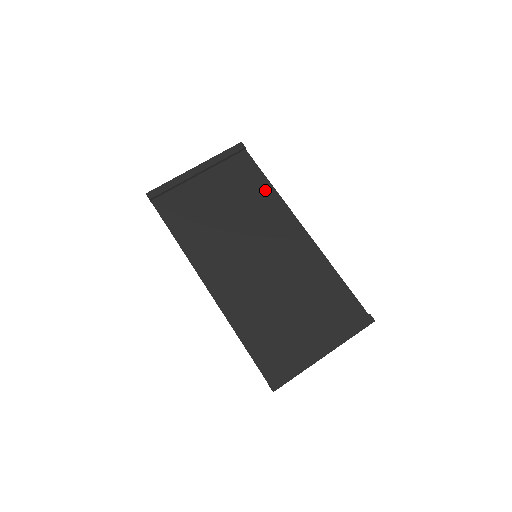
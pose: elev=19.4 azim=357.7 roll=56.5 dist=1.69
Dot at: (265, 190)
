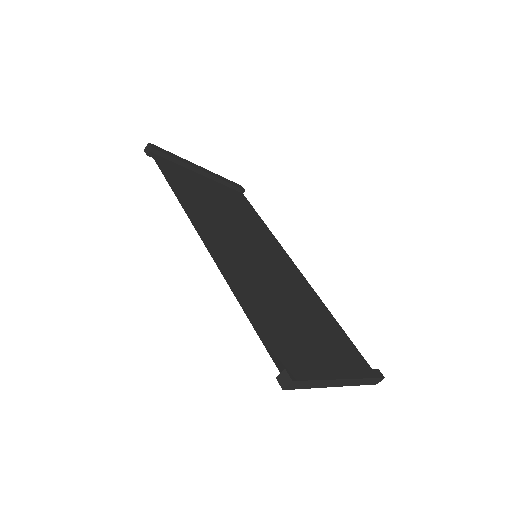
Dot at: (261, 225)
